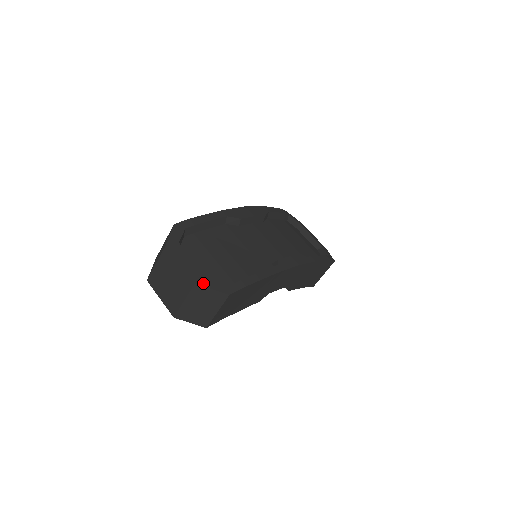
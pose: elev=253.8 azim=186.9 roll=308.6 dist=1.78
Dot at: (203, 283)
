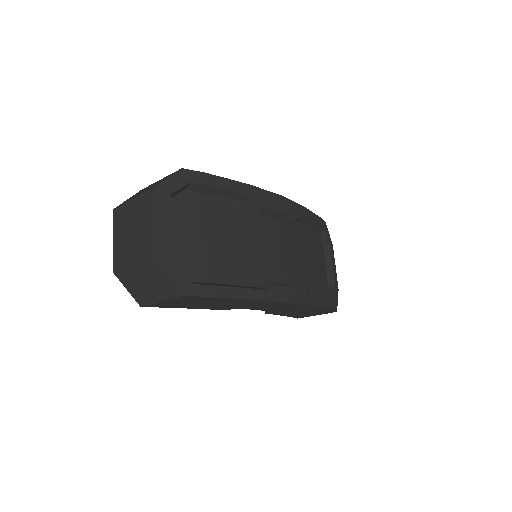
Dot at: (164, 262)
